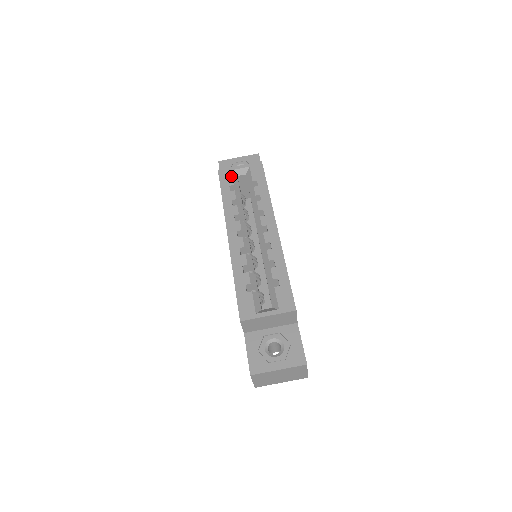
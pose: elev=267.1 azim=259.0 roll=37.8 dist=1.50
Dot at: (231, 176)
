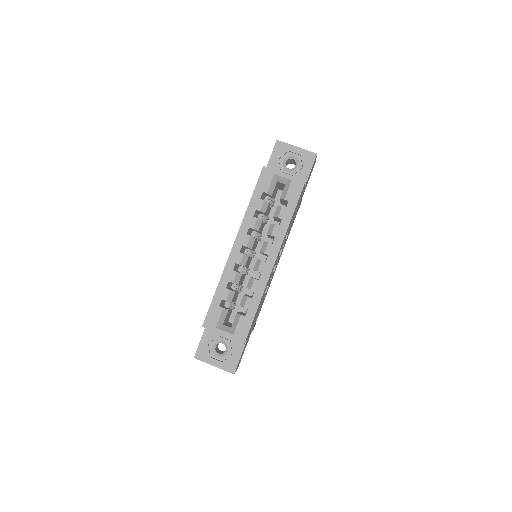
Dot at: (270, 181)
